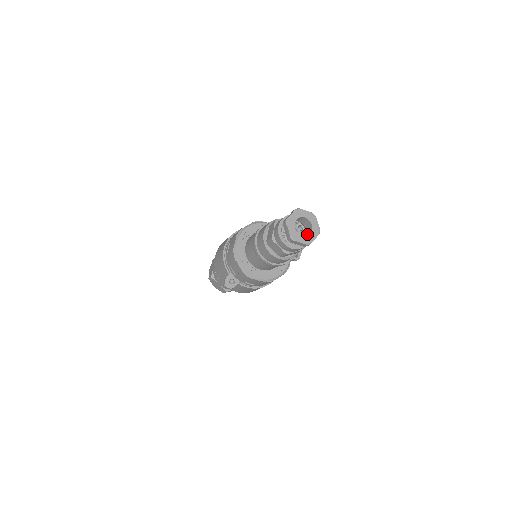
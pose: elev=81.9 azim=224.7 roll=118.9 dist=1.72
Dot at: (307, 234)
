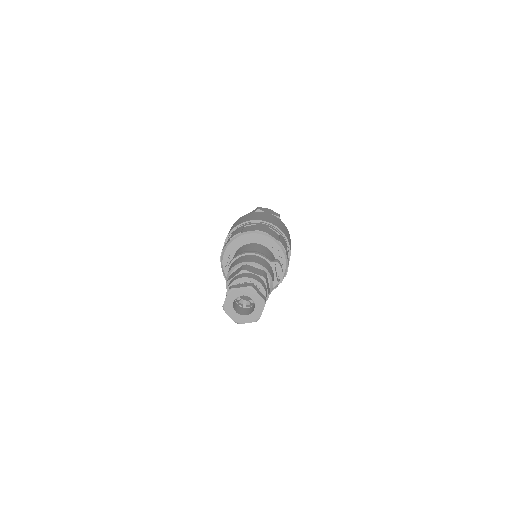
Dot at: (254, 305)
